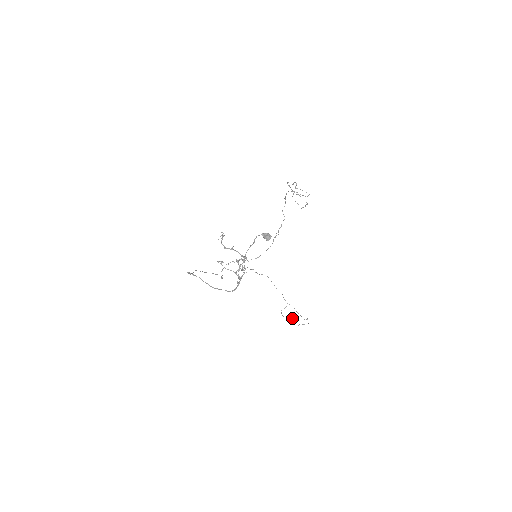
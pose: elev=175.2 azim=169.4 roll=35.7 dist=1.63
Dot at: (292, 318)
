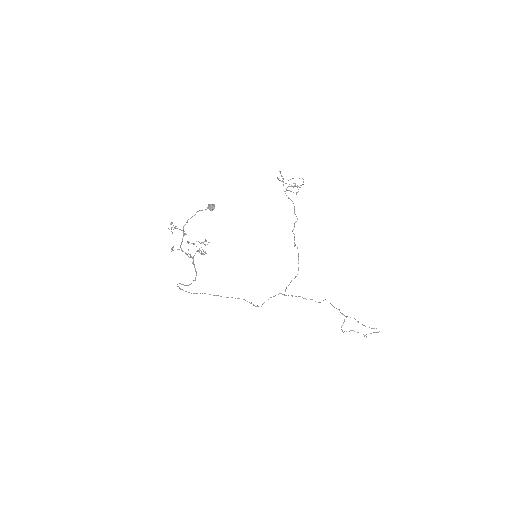
Dot at: occluded
